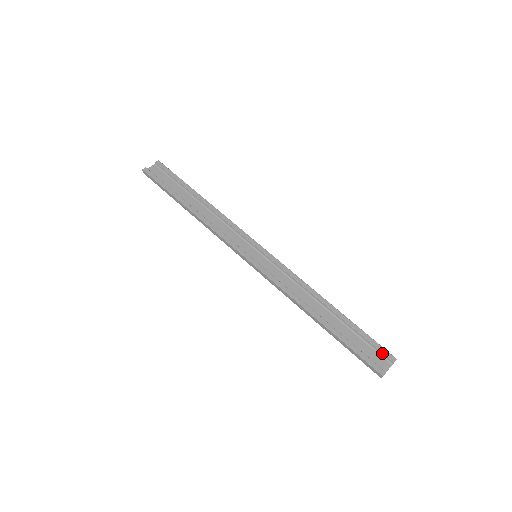
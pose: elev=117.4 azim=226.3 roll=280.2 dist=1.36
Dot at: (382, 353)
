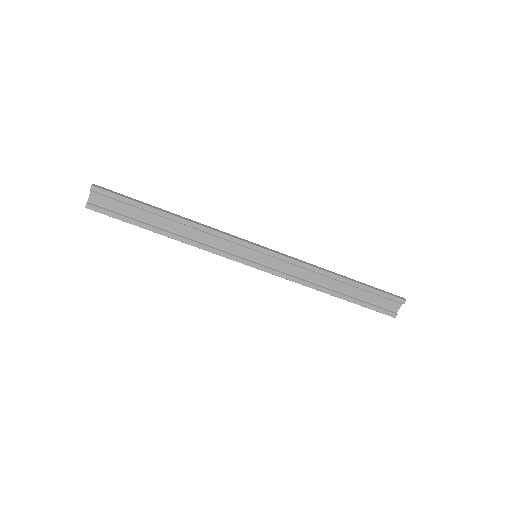
Dot at: (393, 301)
